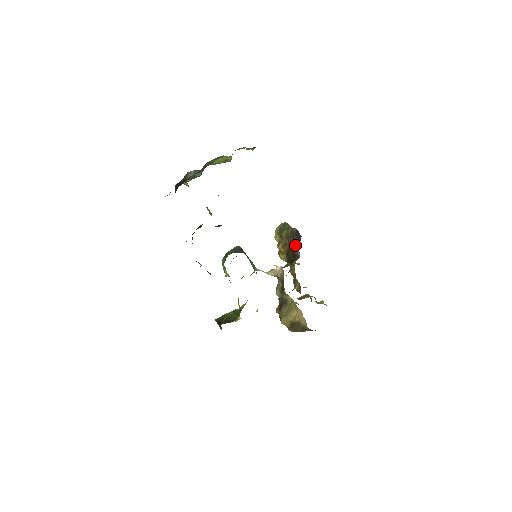
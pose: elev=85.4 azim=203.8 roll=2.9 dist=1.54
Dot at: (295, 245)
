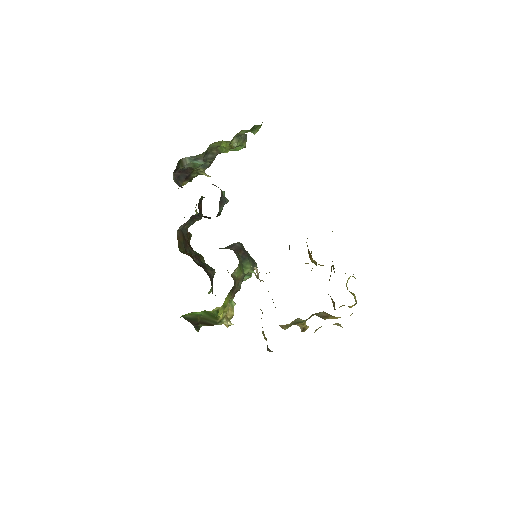
Dot at: (289, 246)
